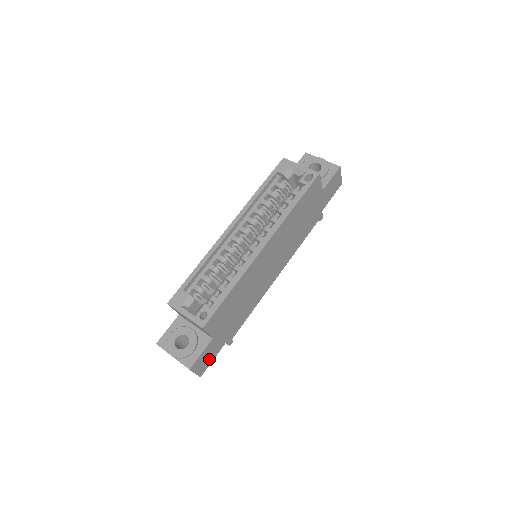
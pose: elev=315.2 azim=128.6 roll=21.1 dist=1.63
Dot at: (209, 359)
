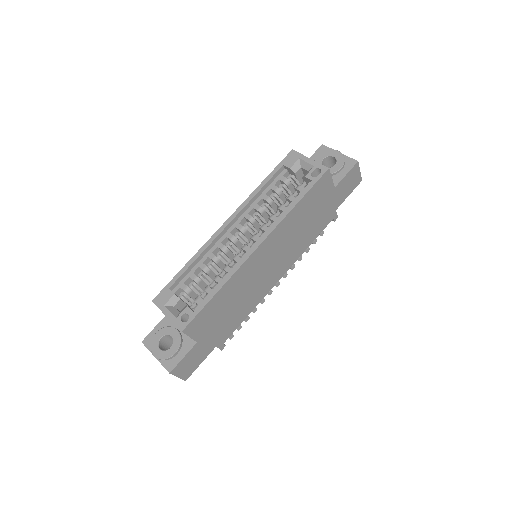
Dot at: (195, 363)
